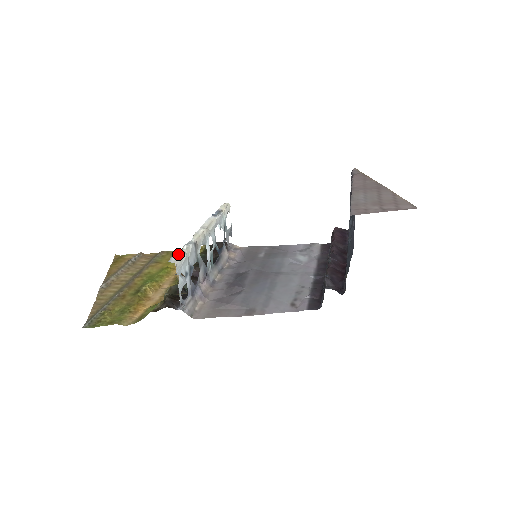
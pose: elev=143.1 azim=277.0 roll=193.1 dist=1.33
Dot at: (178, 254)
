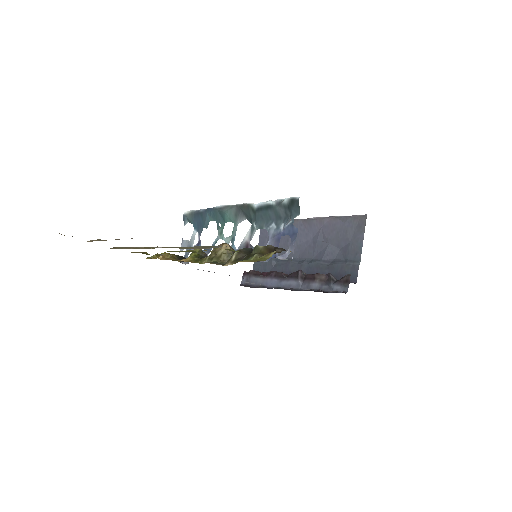
Dot at: (286, 200)
